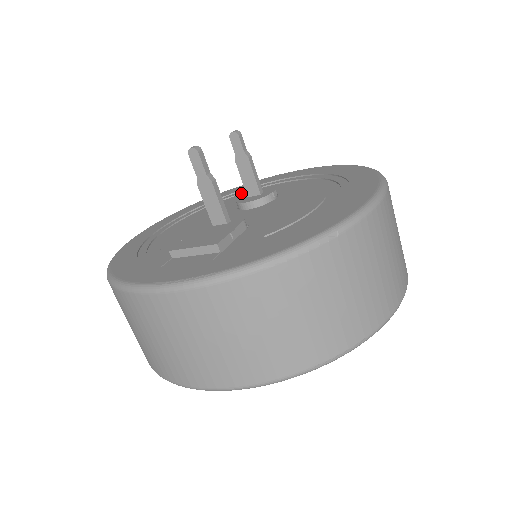
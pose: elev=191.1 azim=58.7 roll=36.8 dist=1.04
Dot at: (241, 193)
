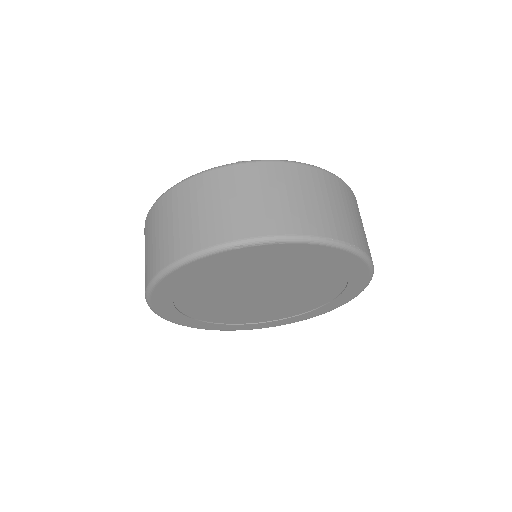
Dot at: occluded
